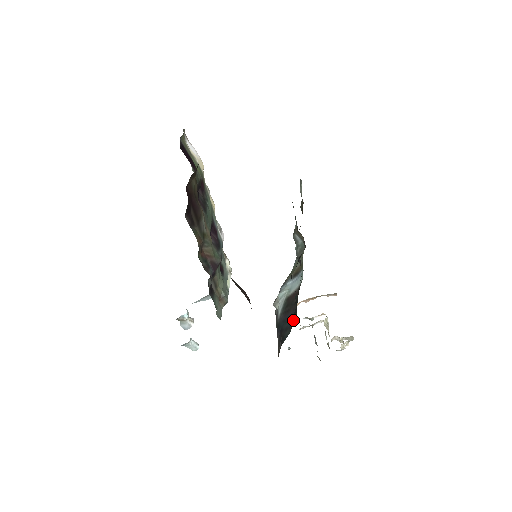
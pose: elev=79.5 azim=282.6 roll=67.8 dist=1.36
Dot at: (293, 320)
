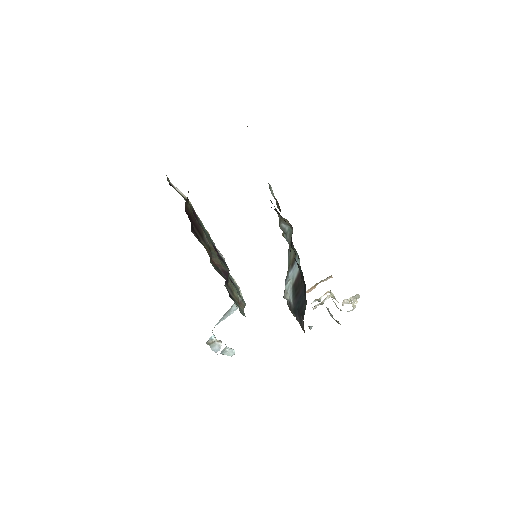
Dot at: (305, 292)
